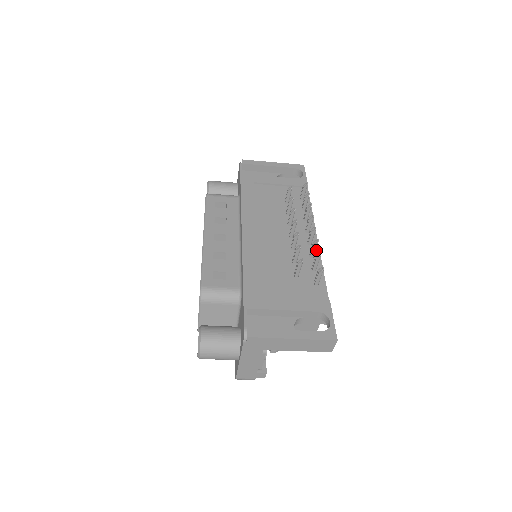
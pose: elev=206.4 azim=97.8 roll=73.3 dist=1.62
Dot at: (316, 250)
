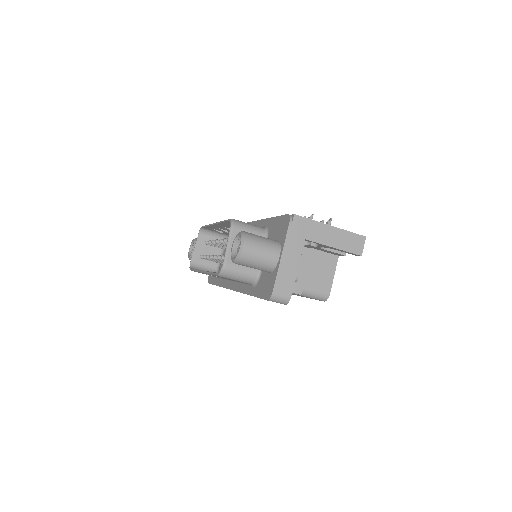
Dot at: occluded
